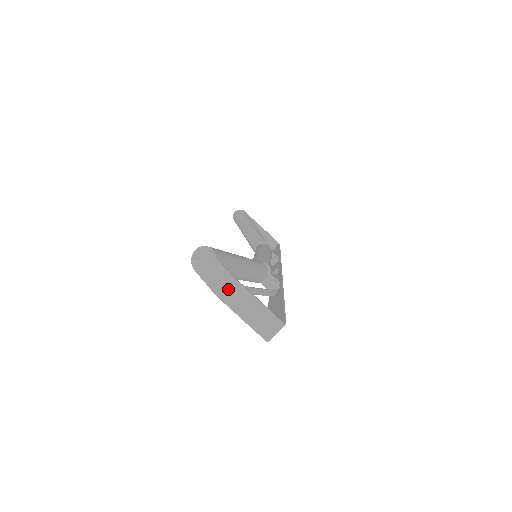
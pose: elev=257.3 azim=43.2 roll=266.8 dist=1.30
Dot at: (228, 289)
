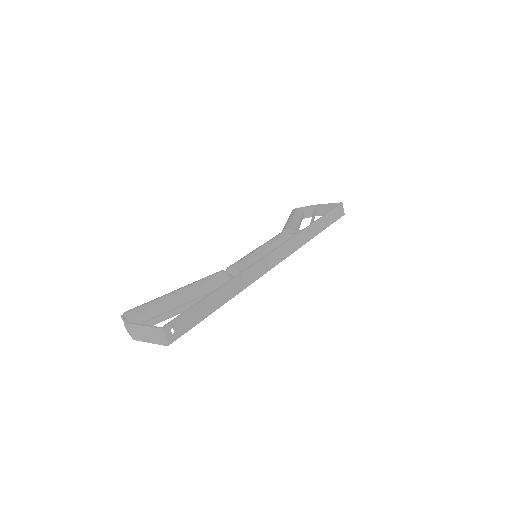
Dot at: (132, 332)
